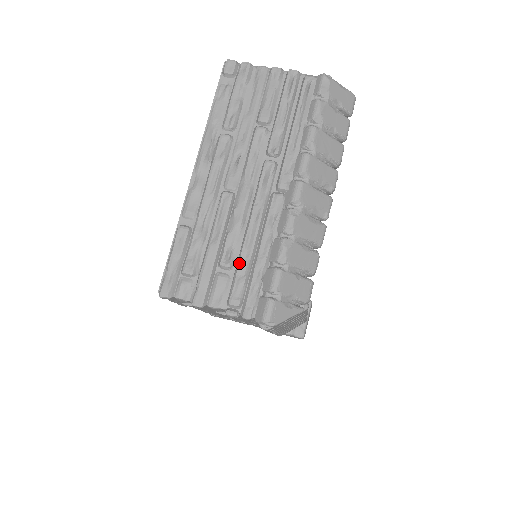
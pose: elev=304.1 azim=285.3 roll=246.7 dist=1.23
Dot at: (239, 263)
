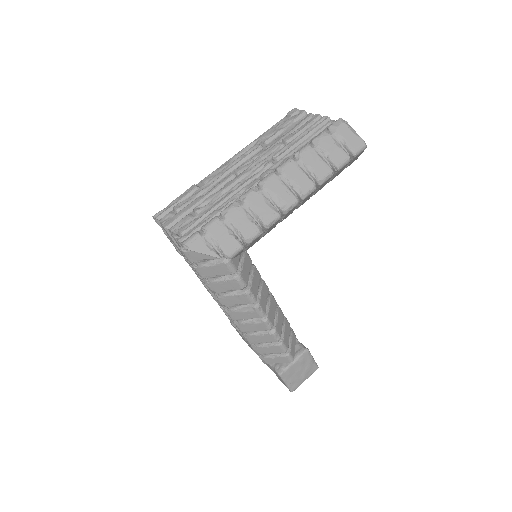
Dot at: (203, 210)
